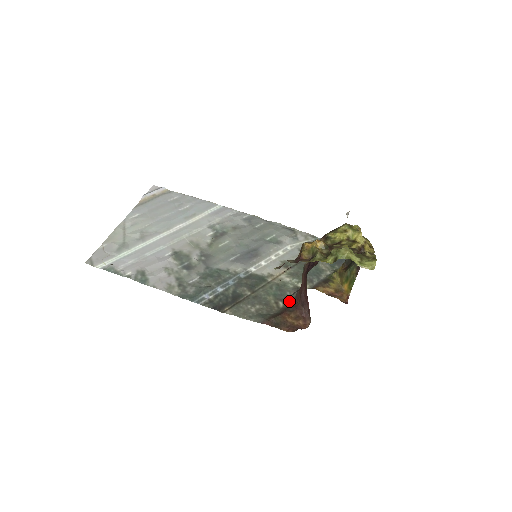
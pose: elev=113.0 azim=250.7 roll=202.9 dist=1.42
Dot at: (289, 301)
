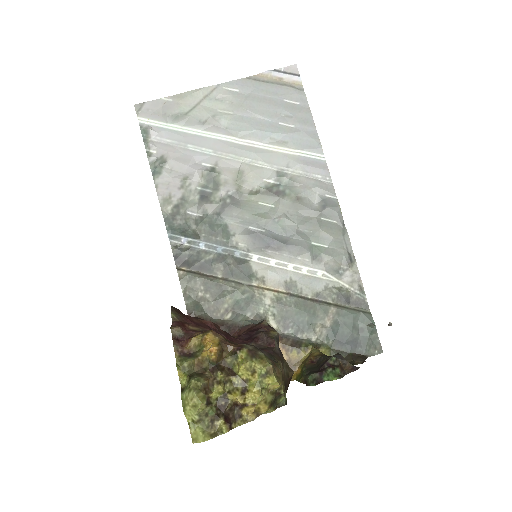
Dot at: (237, 322)
